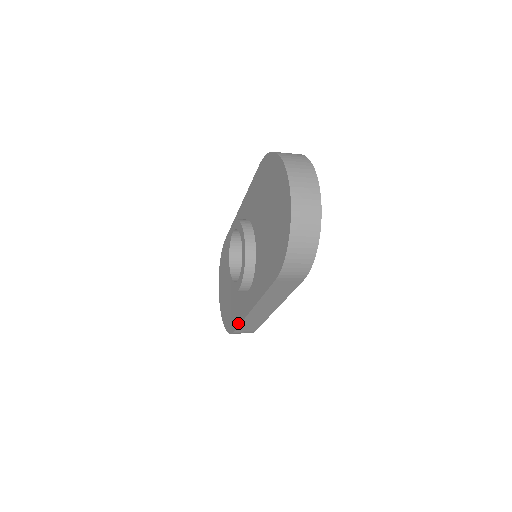
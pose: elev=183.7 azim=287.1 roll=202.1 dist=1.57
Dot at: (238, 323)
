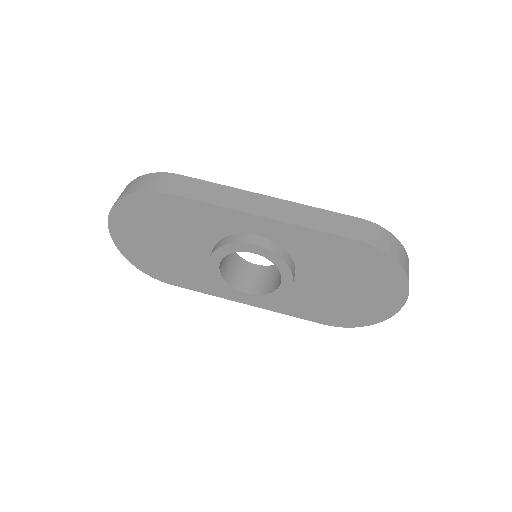
Dot at: (195, 290)
